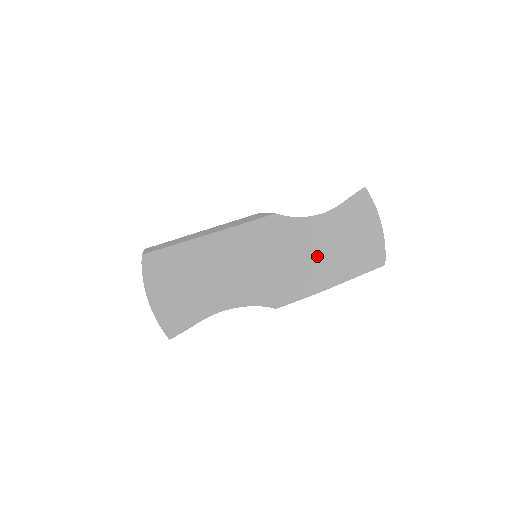
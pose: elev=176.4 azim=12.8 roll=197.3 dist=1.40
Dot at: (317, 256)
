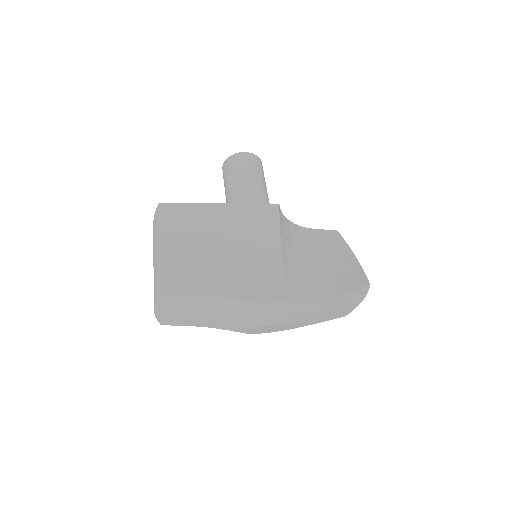
Dot at: (298, 320)
